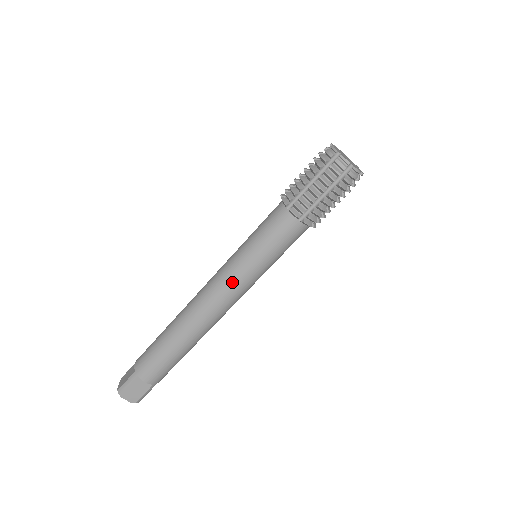
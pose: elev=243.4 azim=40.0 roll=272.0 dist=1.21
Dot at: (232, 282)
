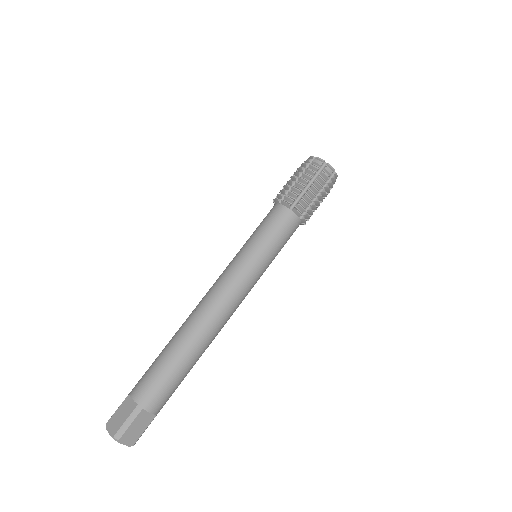
Dot at: (246, 281)
